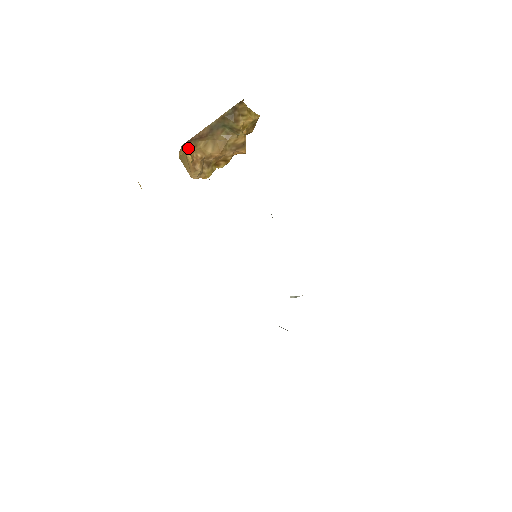
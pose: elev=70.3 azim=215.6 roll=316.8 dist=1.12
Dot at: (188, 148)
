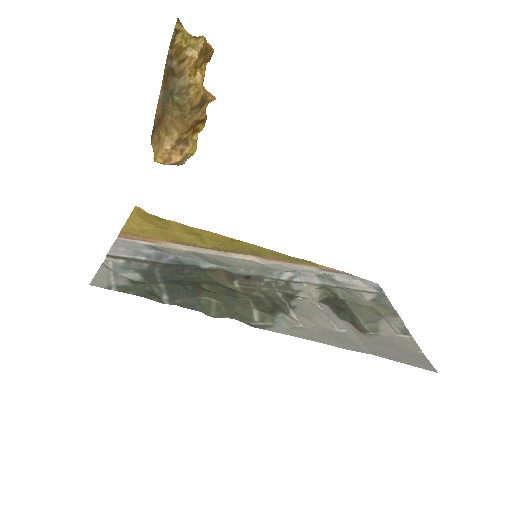
Dot at: (155, 144)
